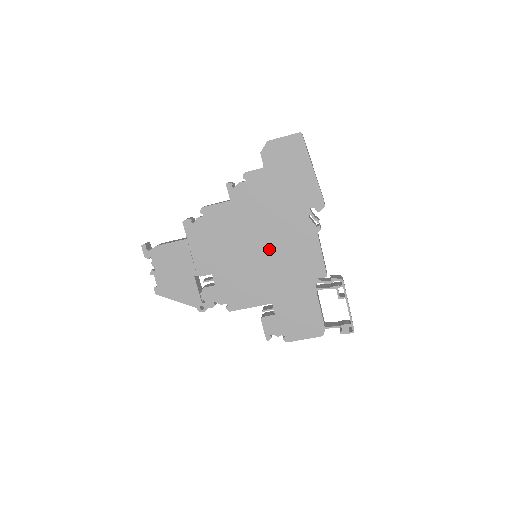
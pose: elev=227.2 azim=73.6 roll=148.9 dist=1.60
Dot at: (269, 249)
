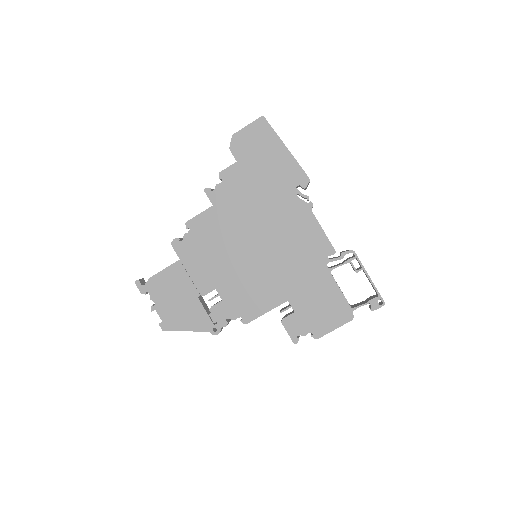
Dot at: (267, 243)
